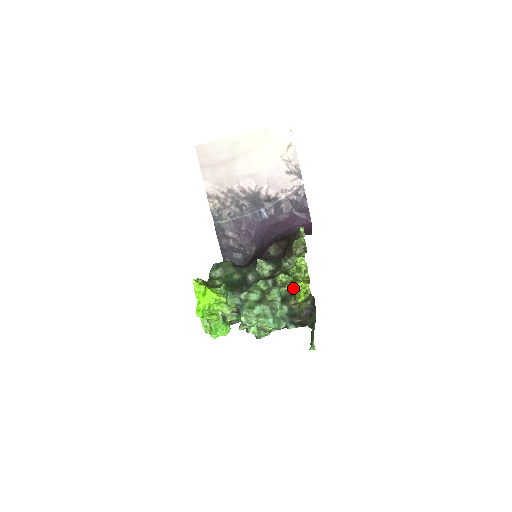
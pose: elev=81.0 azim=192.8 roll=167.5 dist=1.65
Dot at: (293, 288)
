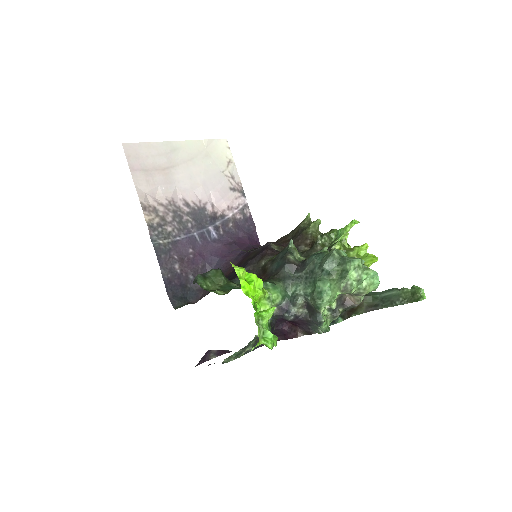
Dot at: (356, 254)
